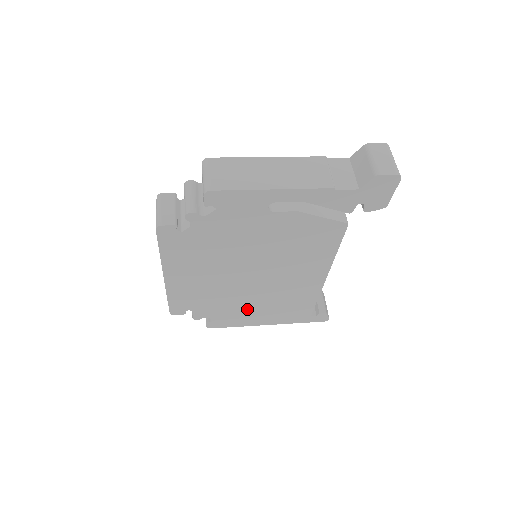
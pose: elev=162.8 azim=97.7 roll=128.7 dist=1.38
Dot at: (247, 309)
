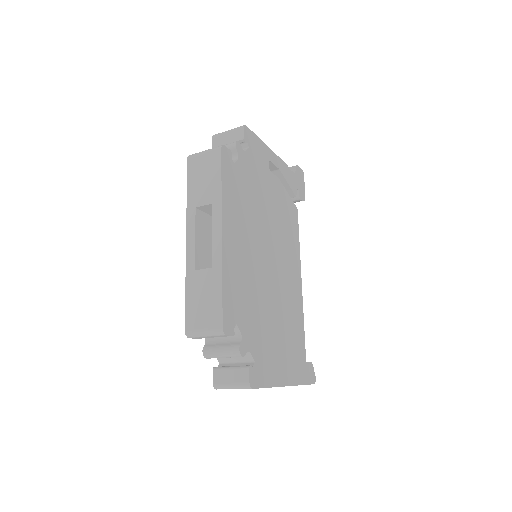
Dot at: (272, 337)
